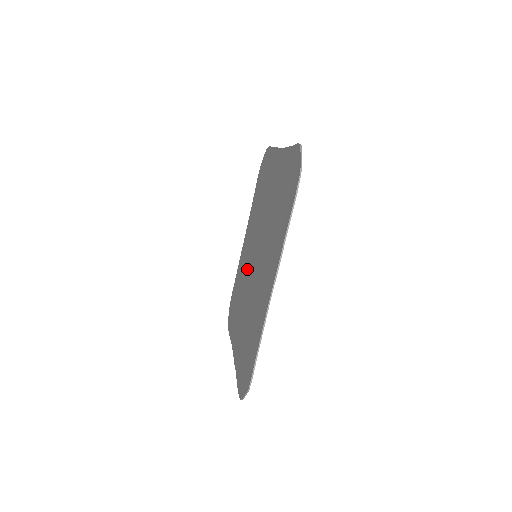
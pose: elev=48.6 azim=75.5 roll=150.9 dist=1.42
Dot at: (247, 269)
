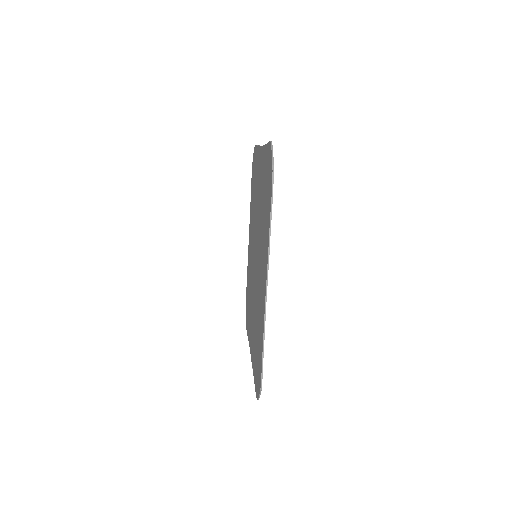
Dot at: (252, 269)
